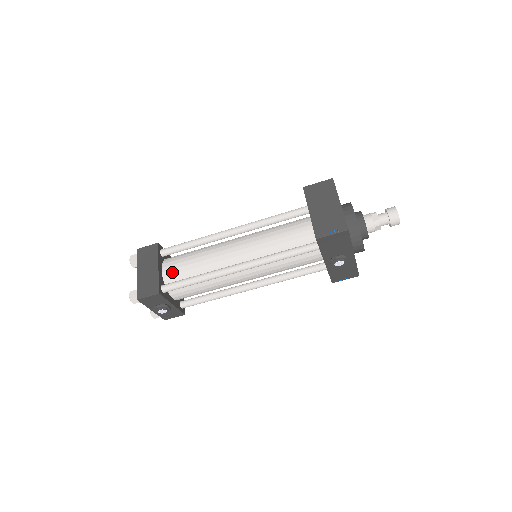
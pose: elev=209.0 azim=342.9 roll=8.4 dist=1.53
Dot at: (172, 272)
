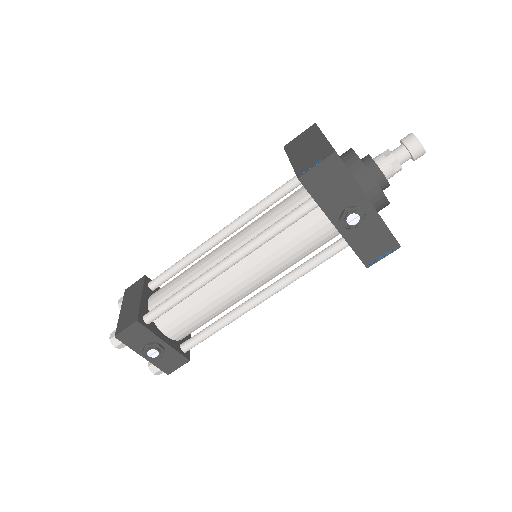
Dot at: (158, 299)
